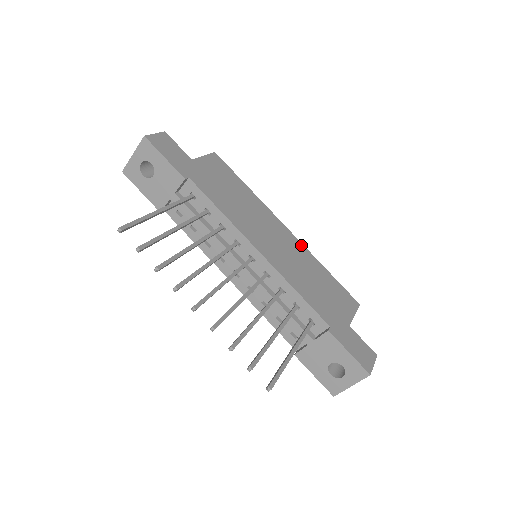
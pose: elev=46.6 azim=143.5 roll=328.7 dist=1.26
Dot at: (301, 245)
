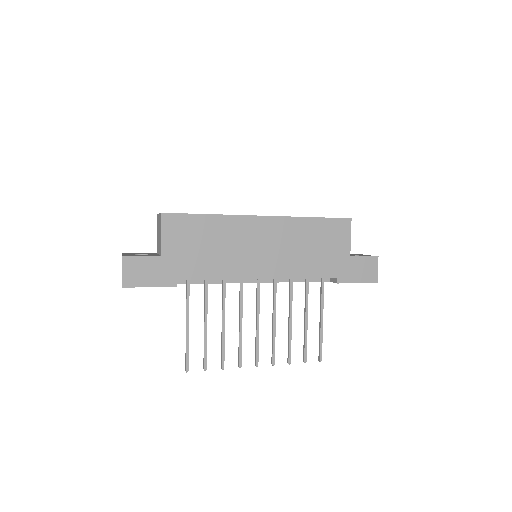
Dot at: (282, 220)
